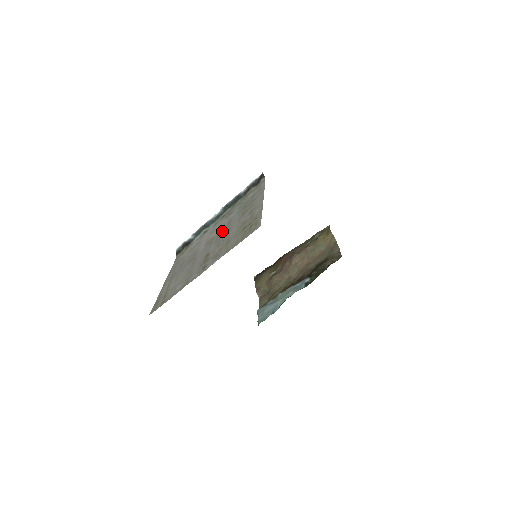
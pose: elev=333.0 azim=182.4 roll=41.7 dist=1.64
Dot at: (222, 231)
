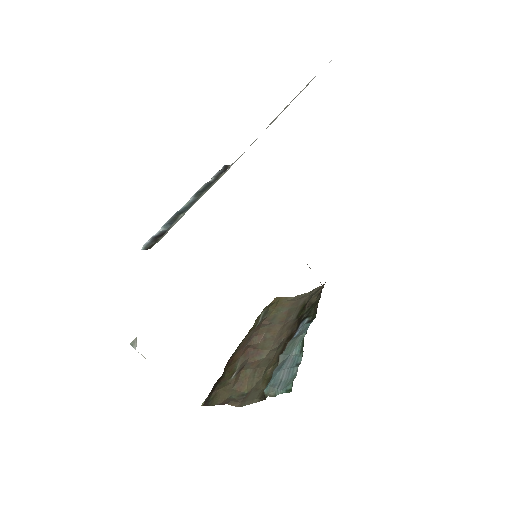
Dot at: occluded
